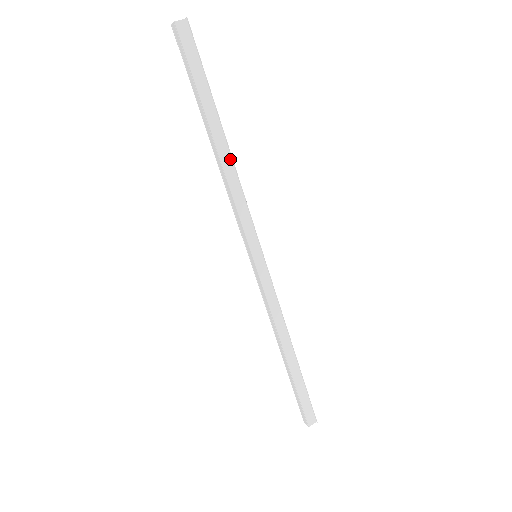
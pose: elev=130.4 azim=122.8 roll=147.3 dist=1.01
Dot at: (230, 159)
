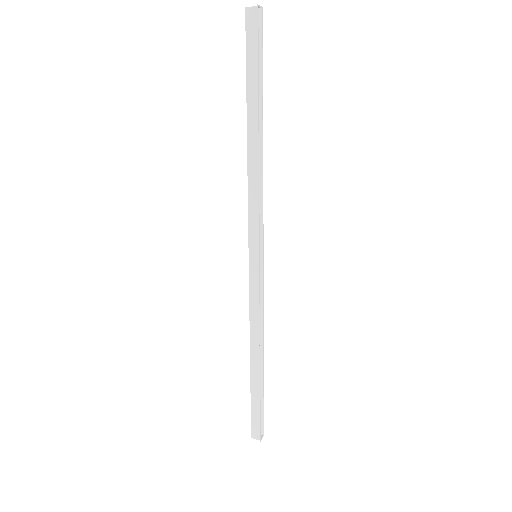
Dot at: (257, 154)
